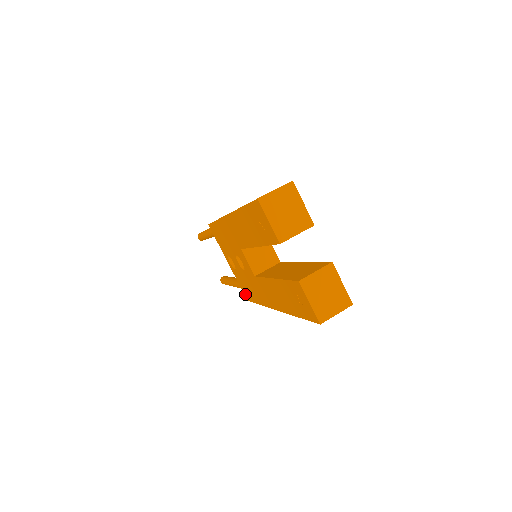
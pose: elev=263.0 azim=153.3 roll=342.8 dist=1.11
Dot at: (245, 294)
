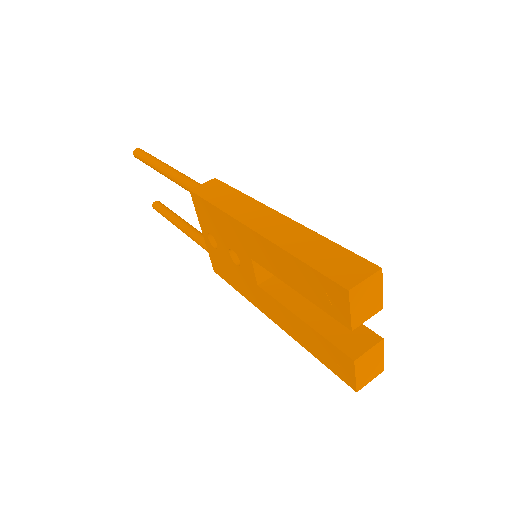
Dot at: (215, 267)
